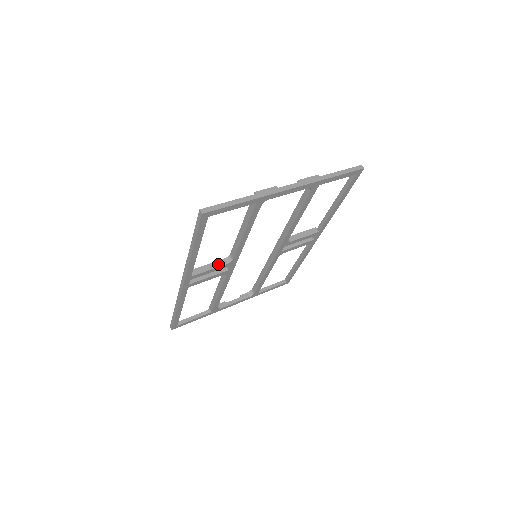
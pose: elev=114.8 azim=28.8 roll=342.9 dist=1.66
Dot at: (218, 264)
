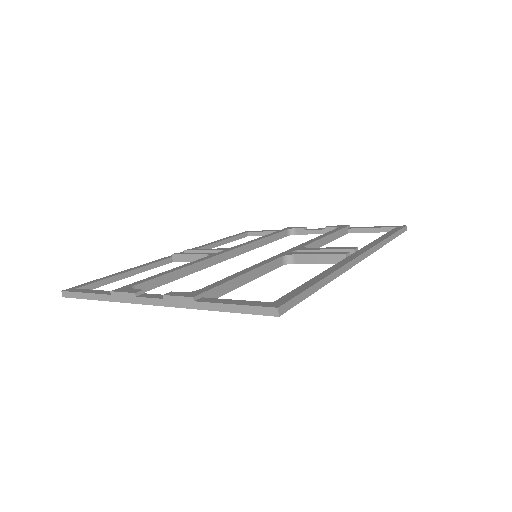
Dot at: occluded
